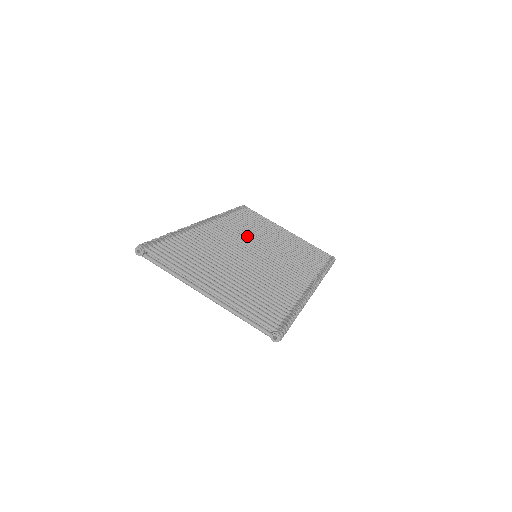
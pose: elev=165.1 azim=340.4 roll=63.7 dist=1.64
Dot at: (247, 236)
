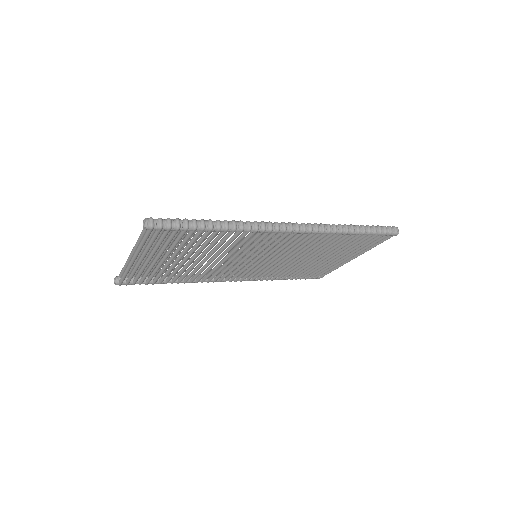
Dot at: occluded
